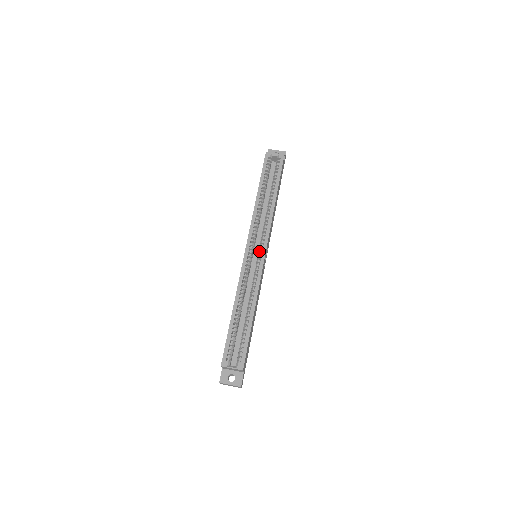
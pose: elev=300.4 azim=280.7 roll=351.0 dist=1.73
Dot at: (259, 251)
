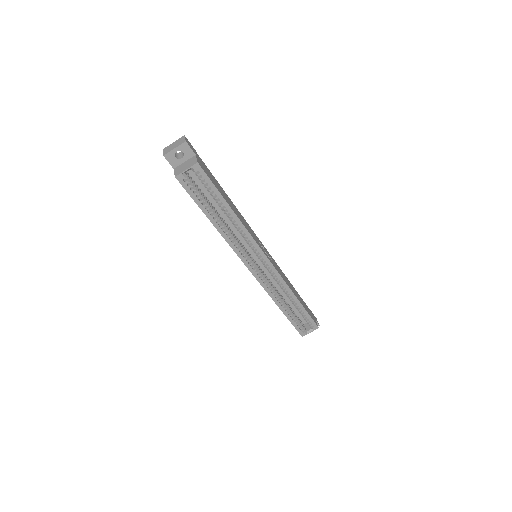
Dot at: (261, 260)
